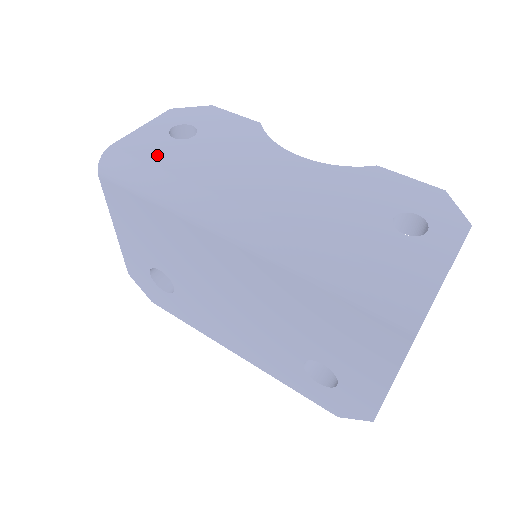
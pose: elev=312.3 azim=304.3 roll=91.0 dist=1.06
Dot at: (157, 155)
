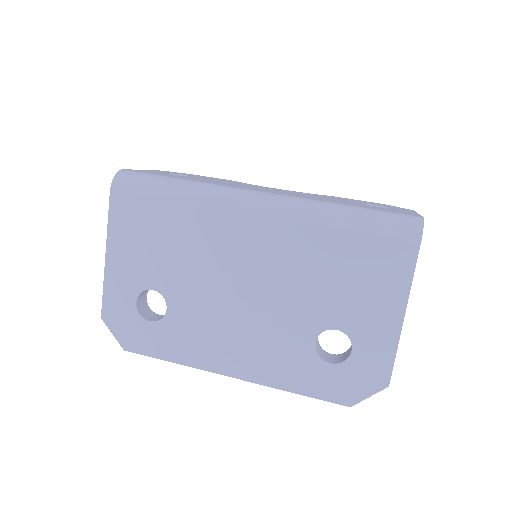
Dot at: (168, 175)
